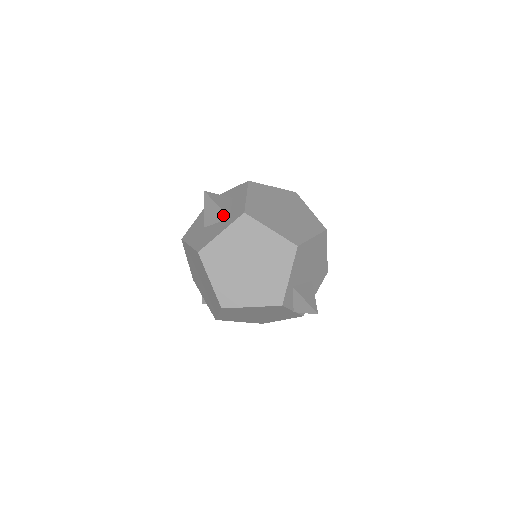
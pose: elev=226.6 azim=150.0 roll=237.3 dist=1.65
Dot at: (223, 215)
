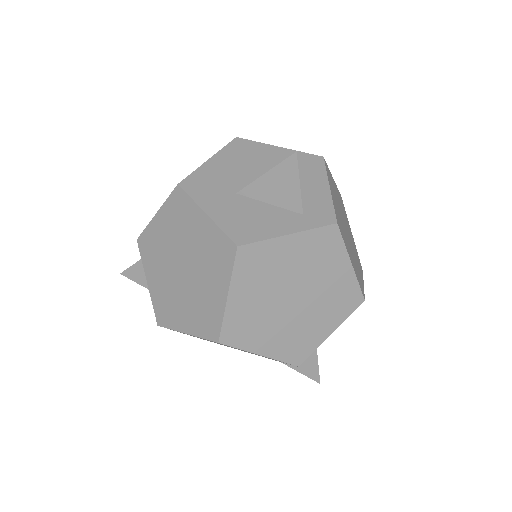
Dot at: (295, 203)
